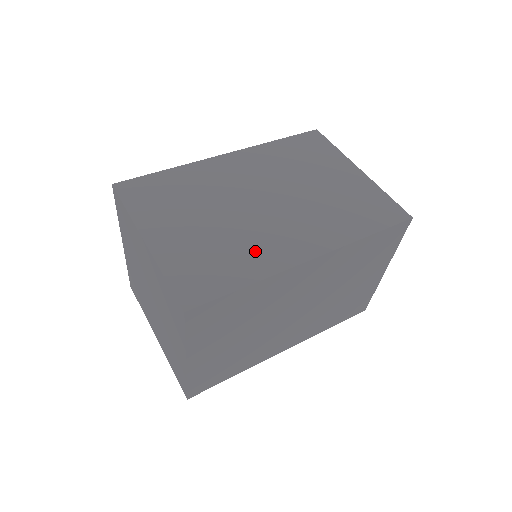
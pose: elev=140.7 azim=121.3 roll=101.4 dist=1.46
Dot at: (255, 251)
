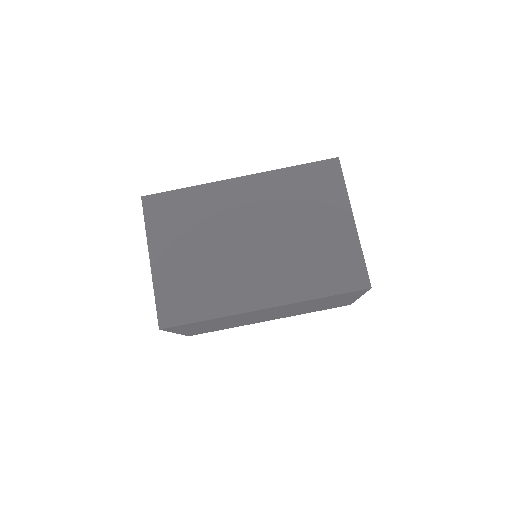
Dot at: (224, 290)
